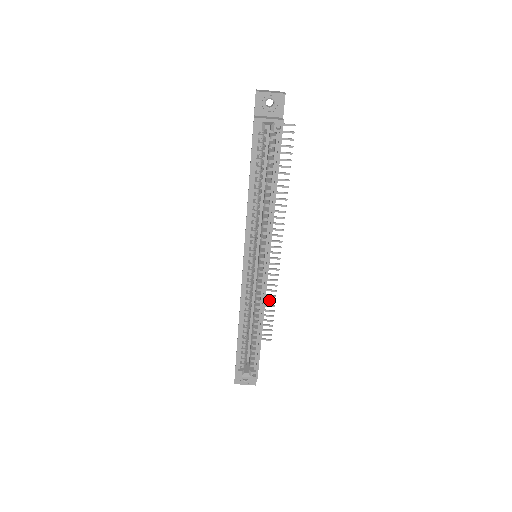
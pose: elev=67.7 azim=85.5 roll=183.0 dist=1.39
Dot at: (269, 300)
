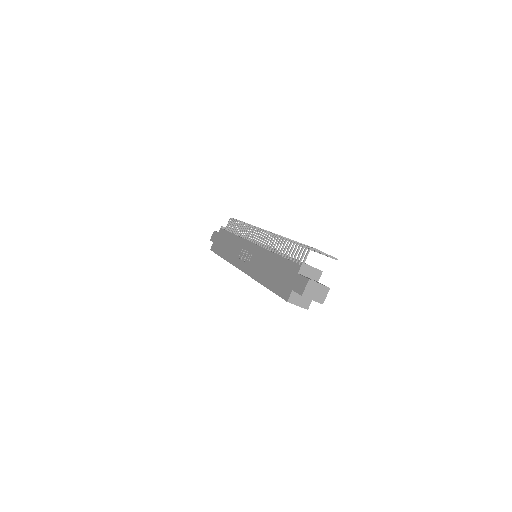
Dot at: occluded
